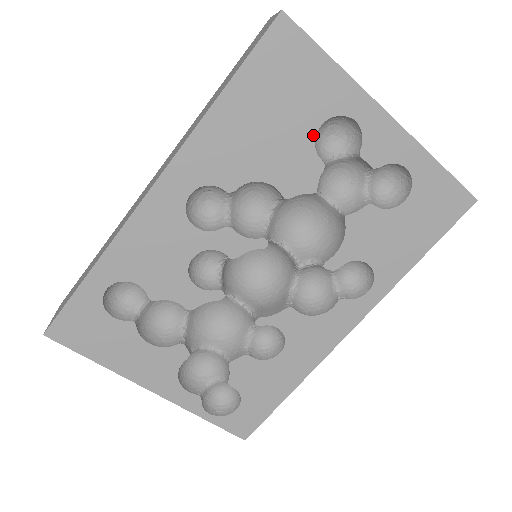
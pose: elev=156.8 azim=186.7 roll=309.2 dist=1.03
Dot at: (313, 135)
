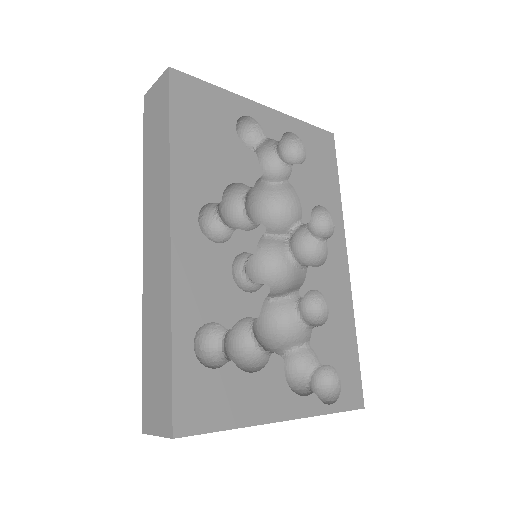
Dot at: (236, 136)
